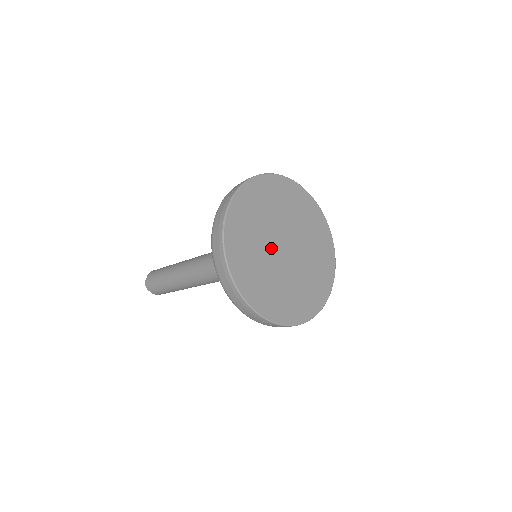
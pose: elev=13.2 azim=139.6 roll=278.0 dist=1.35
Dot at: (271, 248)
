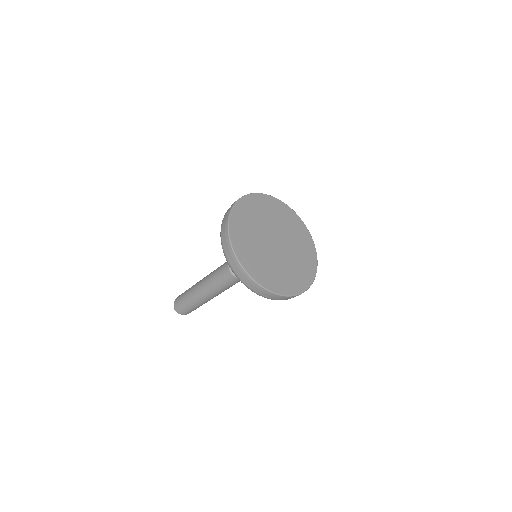
Dot at: (265, 244)
